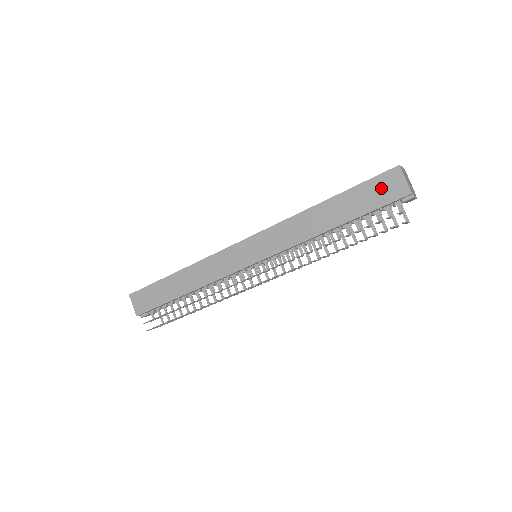
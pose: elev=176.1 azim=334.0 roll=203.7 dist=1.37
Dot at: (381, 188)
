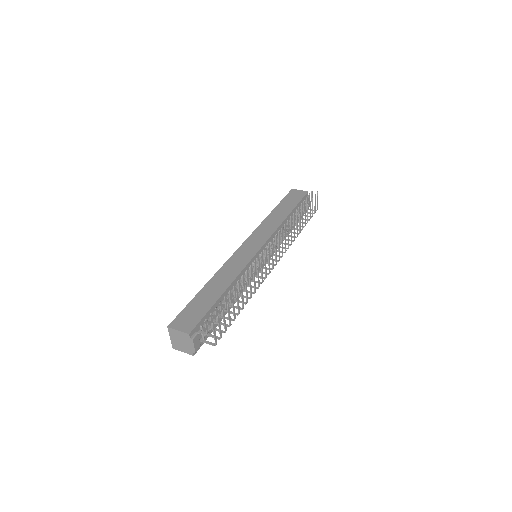
Dot at: (294, 196)
